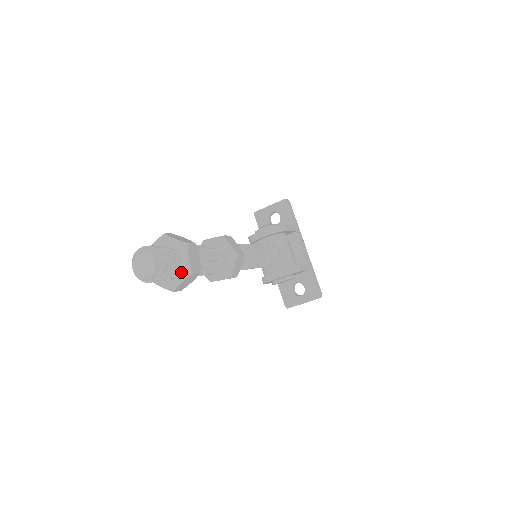
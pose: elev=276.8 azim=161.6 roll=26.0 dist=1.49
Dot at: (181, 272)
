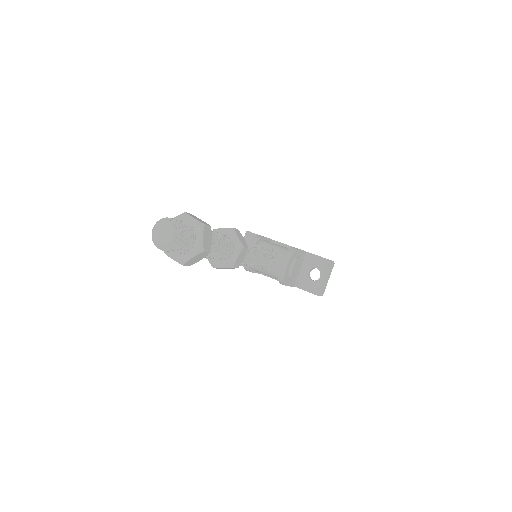
Dot at: (196, 231)
